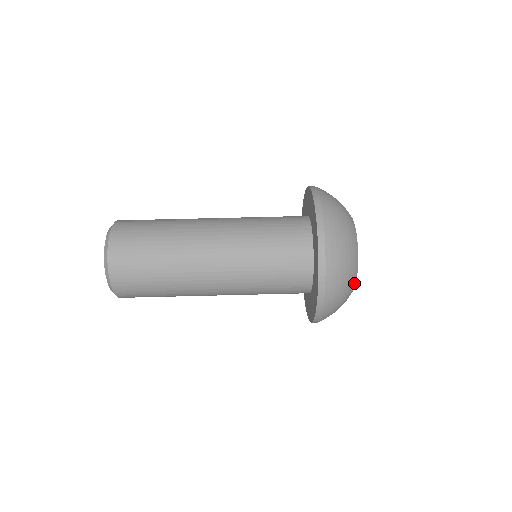
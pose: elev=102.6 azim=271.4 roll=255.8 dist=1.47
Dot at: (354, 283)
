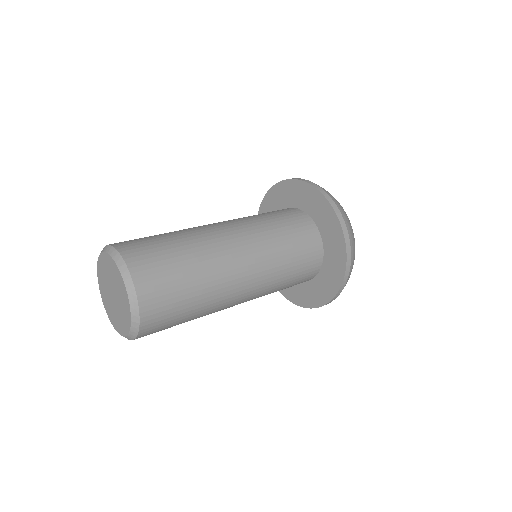
Dot at: occluded
